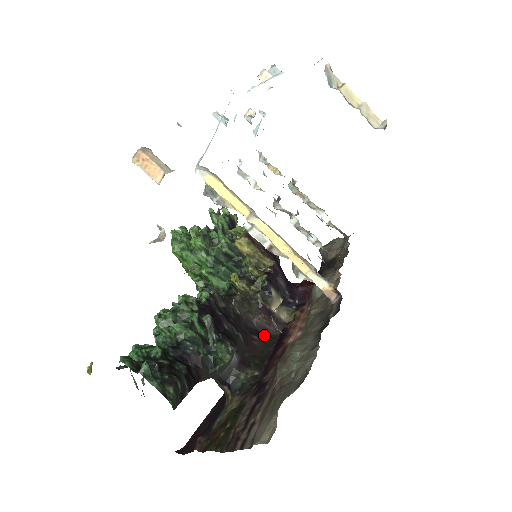
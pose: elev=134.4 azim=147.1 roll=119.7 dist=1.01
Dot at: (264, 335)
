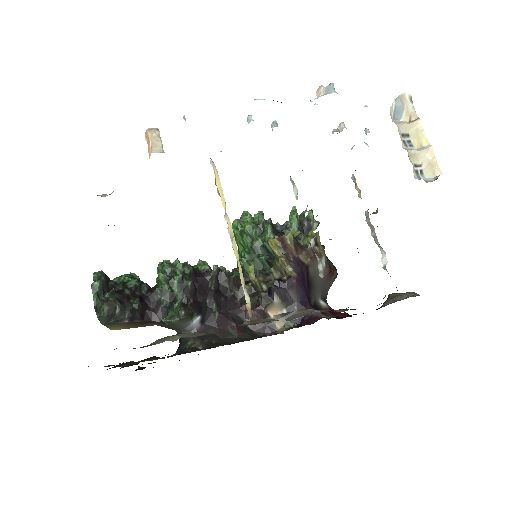
Dot at: (248, 329)
